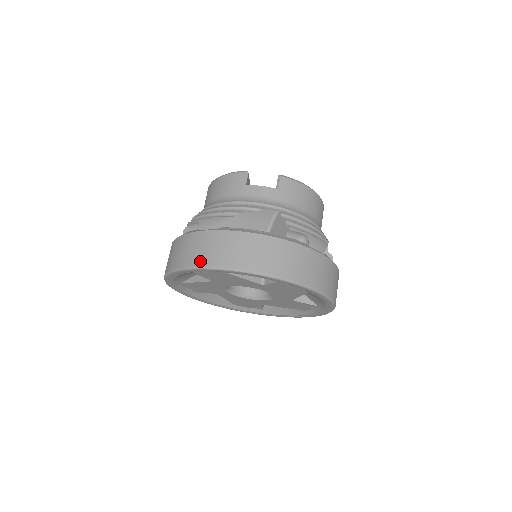
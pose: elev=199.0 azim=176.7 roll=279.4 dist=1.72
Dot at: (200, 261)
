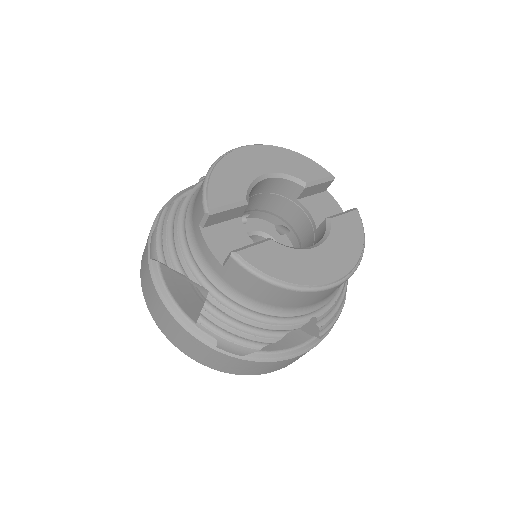
Dot at: (141, 269)
